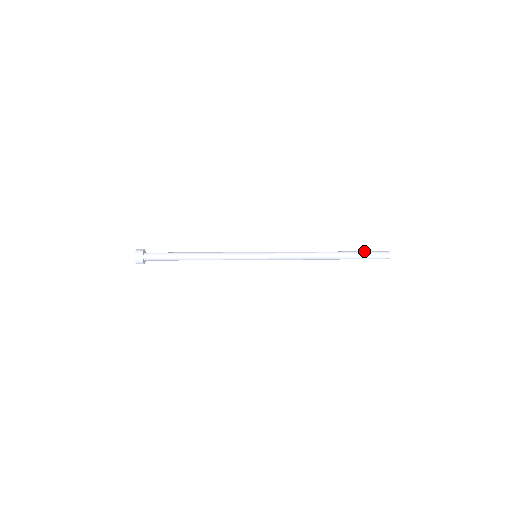
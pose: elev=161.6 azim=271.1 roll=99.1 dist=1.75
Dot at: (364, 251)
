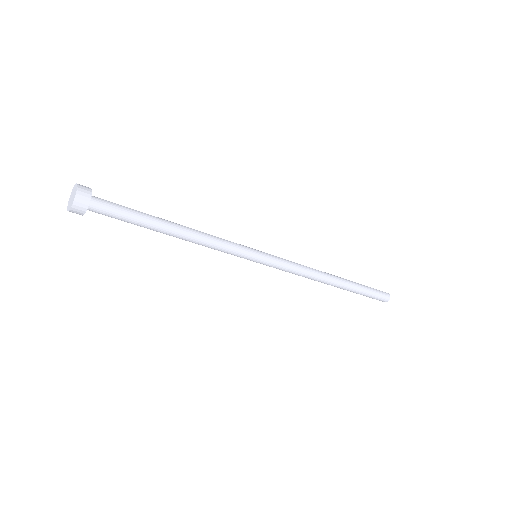
Dot at: (366, 286)
